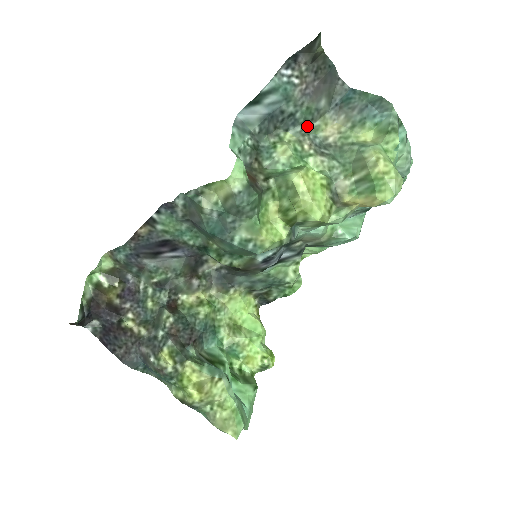
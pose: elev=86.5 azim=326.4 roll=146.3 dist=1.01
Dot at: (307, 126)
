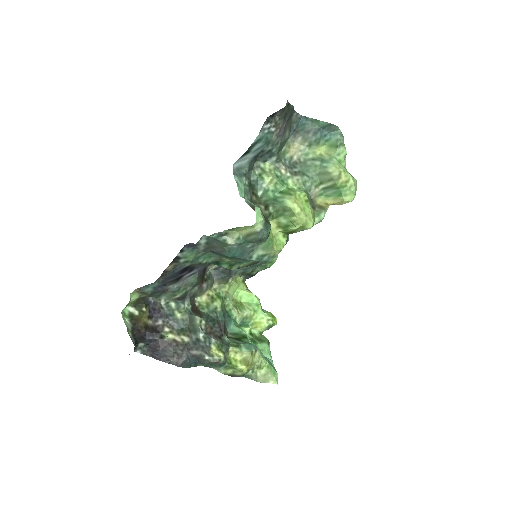
Dot at: (279, 154)
